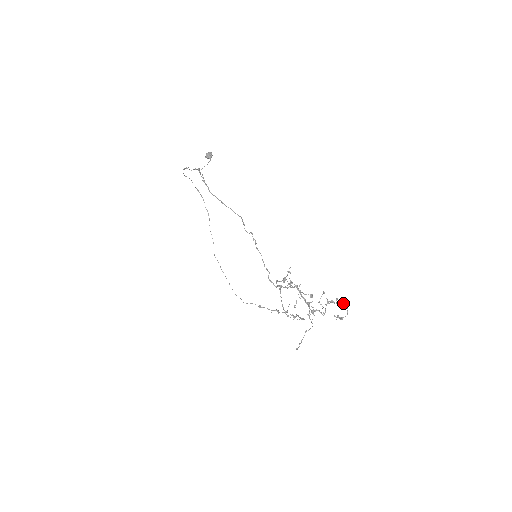
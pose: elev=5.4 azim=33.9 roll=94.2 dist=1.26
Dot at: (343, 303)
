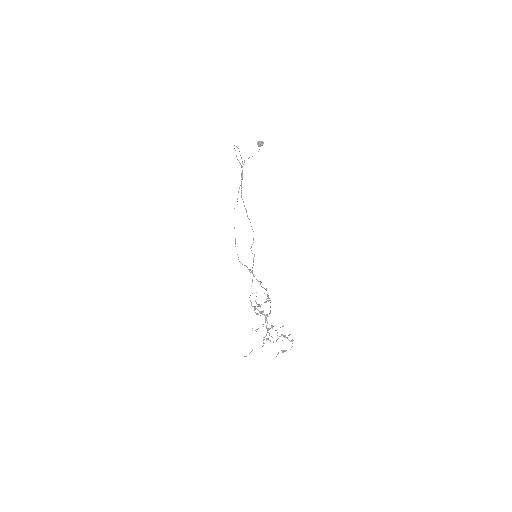
Dot at: (292, 341)
